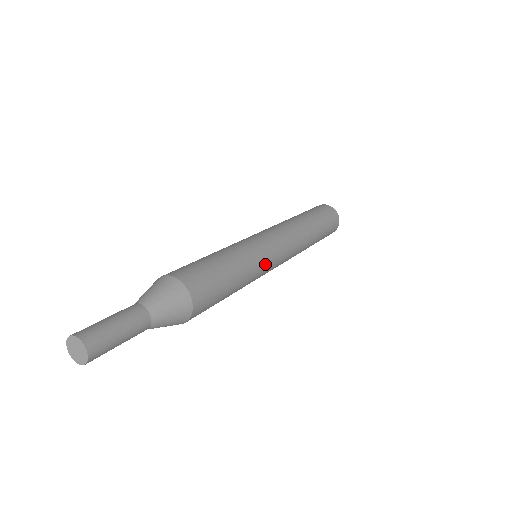
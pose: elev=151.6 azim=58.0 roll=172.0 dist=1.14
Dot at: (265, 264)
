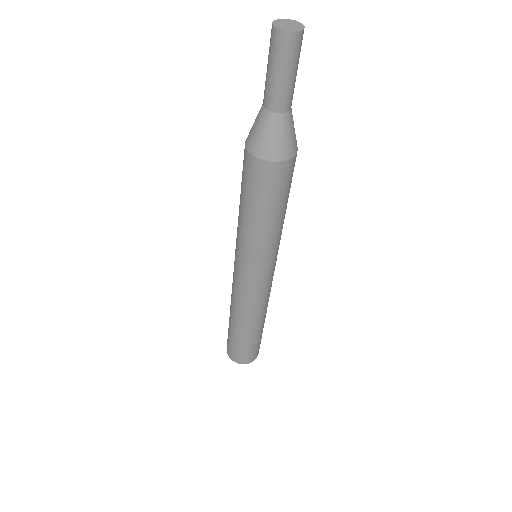
Dot at: occluded
